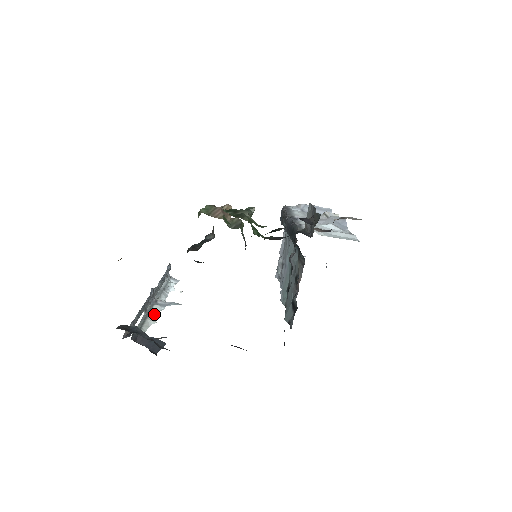
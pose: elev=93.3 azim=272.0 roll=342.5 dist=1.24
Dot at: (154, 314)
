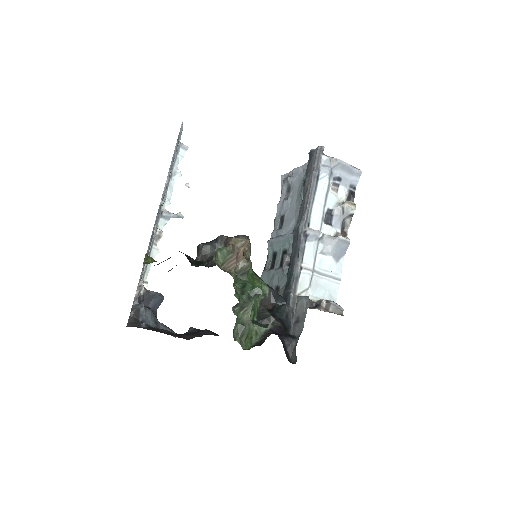
Dot at: (158, 238)
